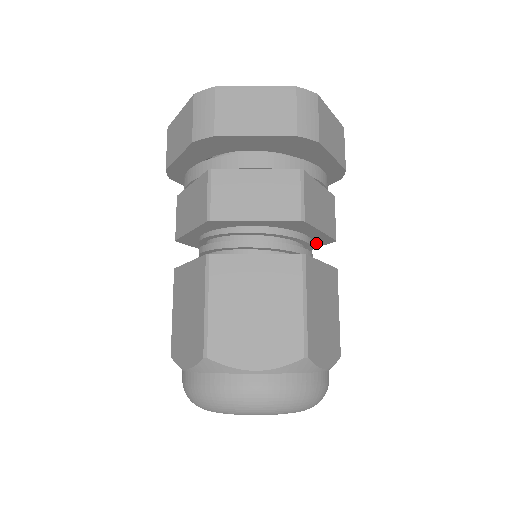
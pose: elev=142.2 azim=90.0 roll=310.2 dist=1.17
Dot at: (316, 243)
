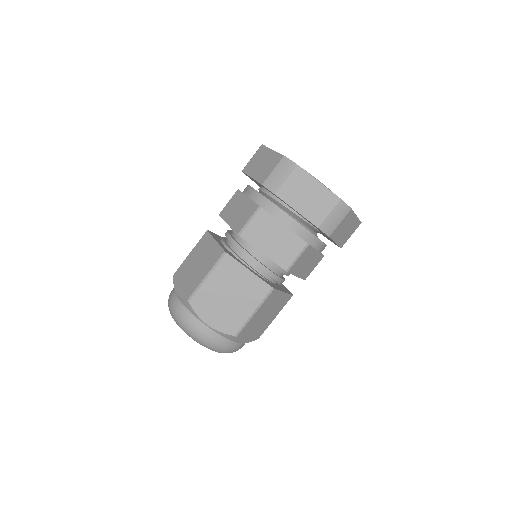
Dot at: occluded
